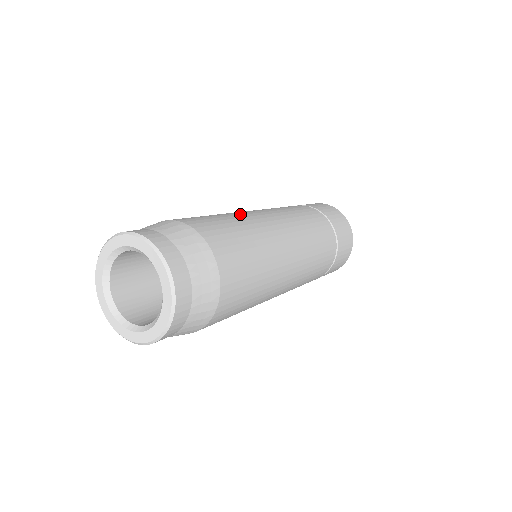
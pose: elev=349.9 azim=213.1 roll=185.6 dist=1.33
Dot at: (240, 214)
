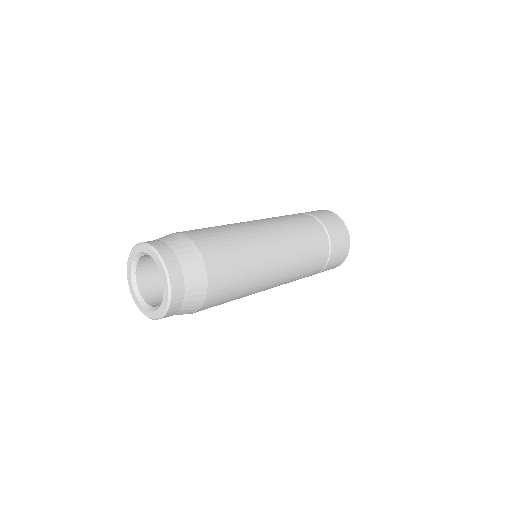
Dot at: (257, 249)
